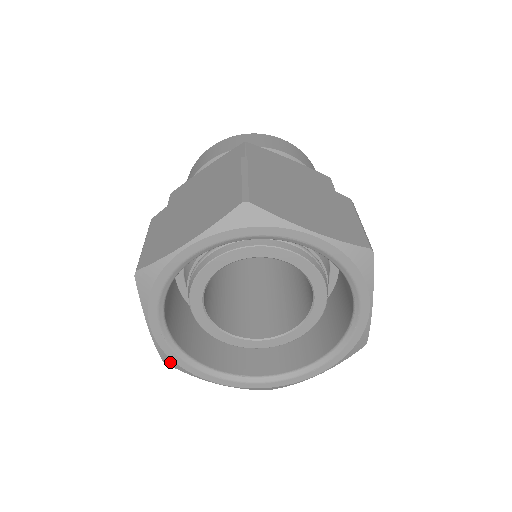
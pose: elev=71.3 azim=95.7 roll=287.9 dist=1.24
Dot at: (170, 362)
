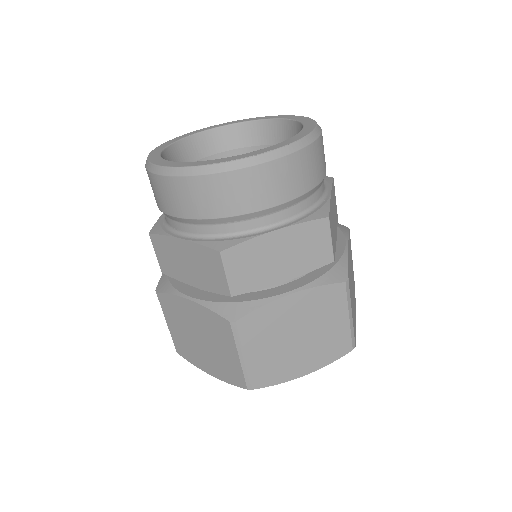
Dot at: occluded
